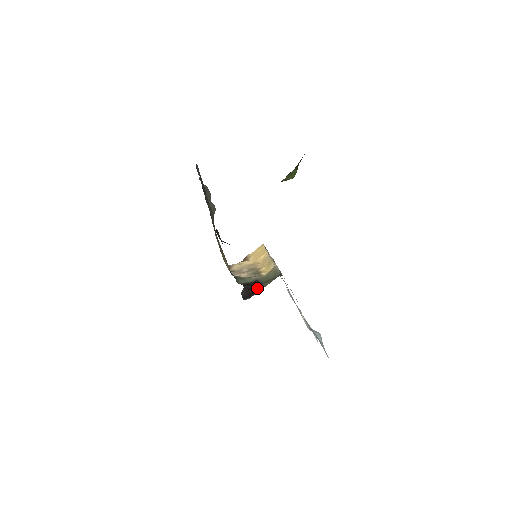
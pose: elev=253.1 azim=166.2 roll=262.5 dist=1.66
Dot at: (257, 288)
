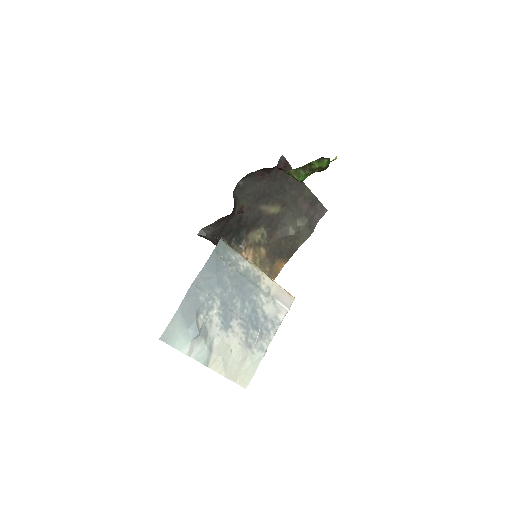
Dot at: occluded
